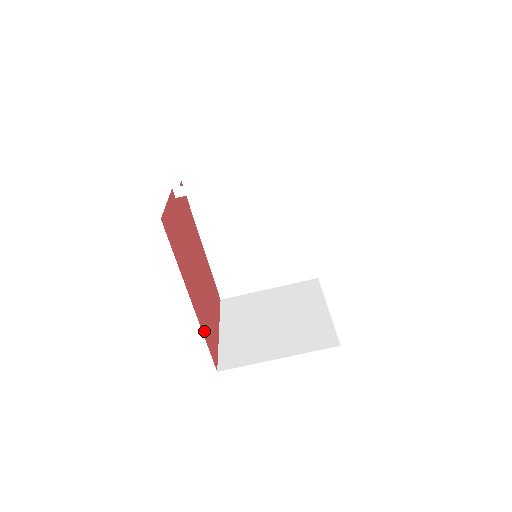
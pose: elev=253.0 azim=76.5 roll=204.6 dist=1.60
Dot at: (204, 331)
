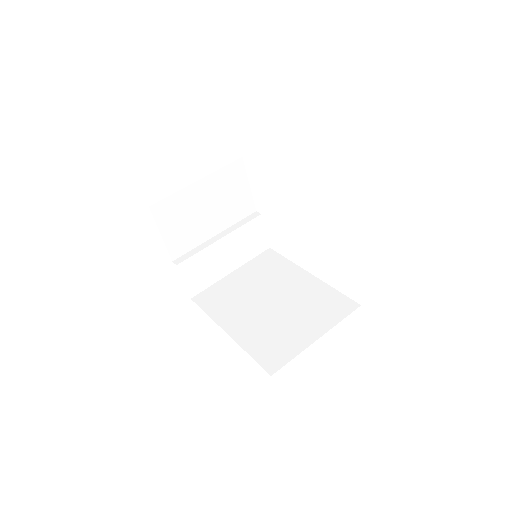
Dot at: occluded
